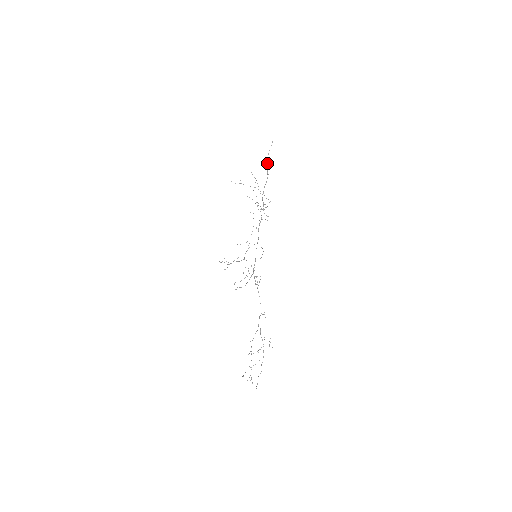
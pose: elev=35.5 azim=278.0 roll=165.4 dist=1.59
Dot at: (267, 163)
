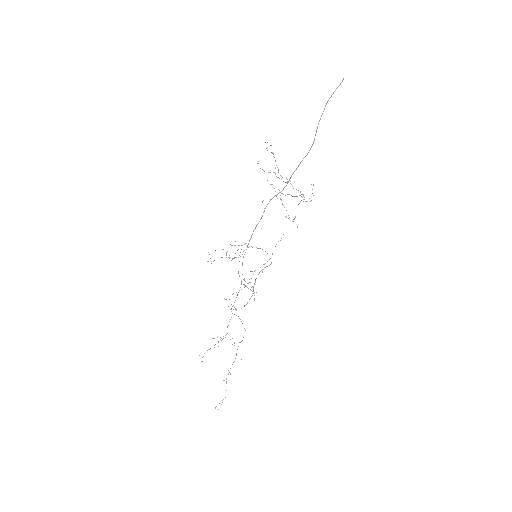
Dot at: occluded
